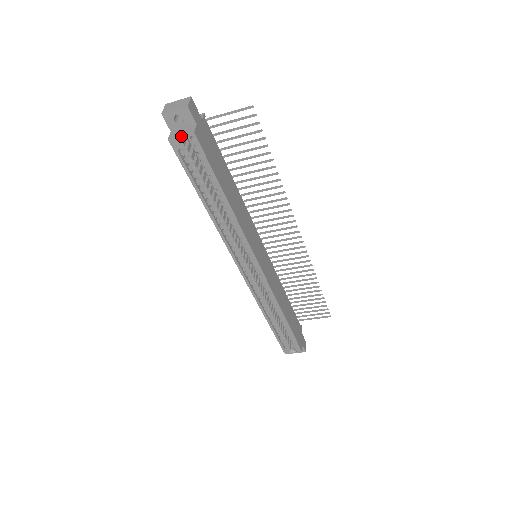
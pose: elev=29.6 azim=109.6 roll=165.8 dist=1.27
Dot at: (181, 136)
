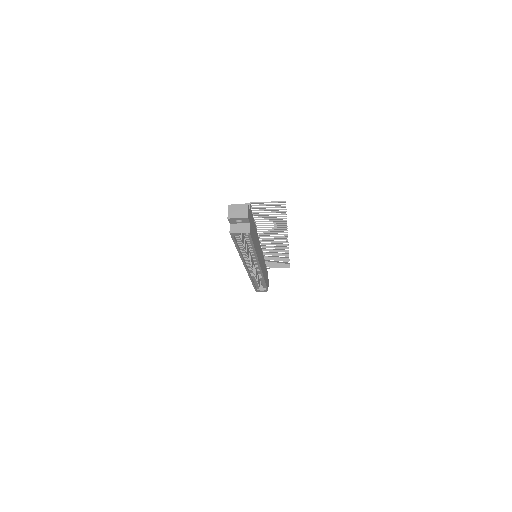
Dot at: occluded
